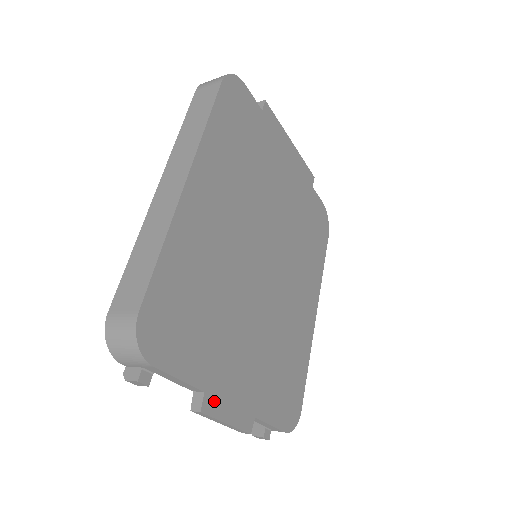
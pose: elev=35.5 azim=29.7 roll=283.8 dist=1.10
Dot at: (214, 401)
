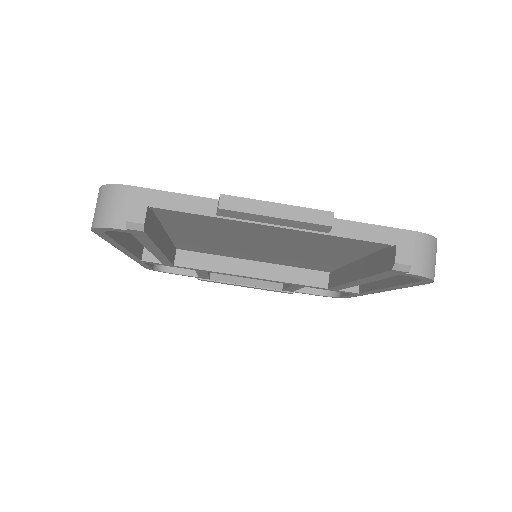
Dot at: occluded
